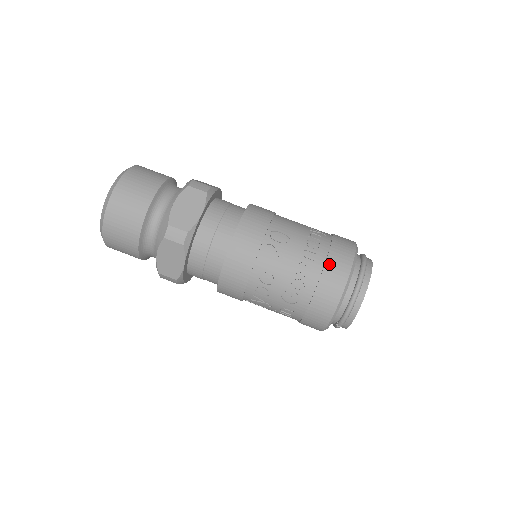
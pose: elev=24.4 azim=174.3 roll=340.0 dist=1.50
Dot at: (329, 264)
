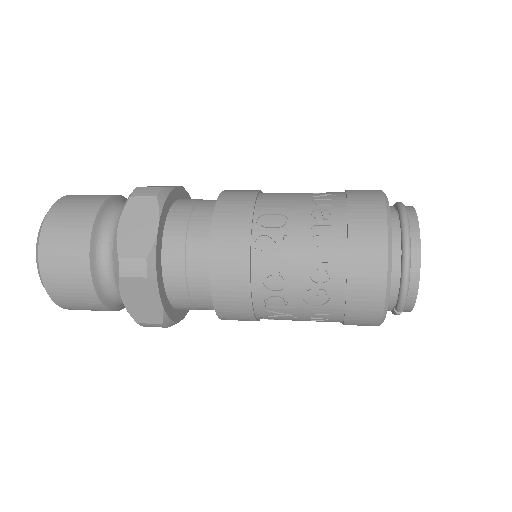
Dot at: (353, 233)
